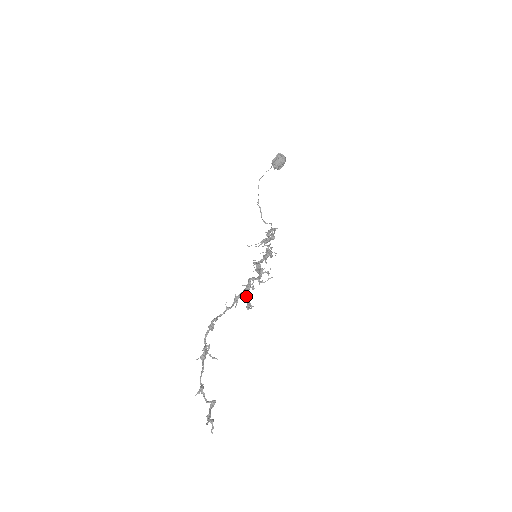
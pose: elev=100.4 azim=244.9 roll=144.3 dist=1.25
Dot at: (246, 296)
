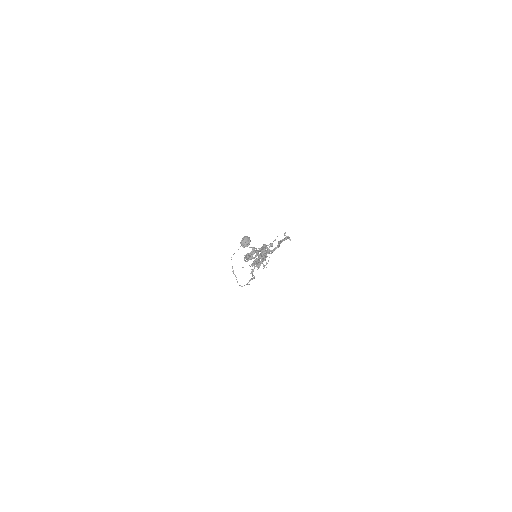
Dot at: (266, 246)
